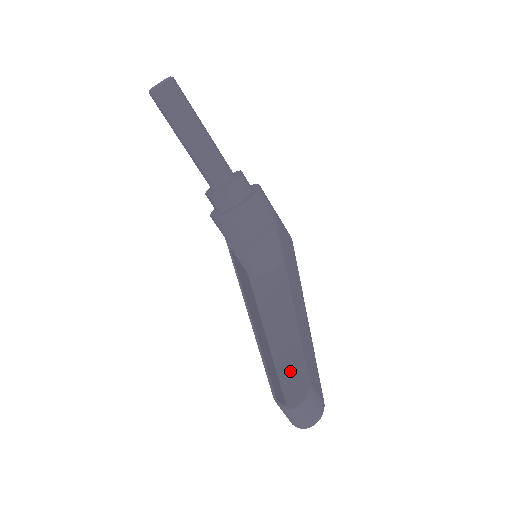
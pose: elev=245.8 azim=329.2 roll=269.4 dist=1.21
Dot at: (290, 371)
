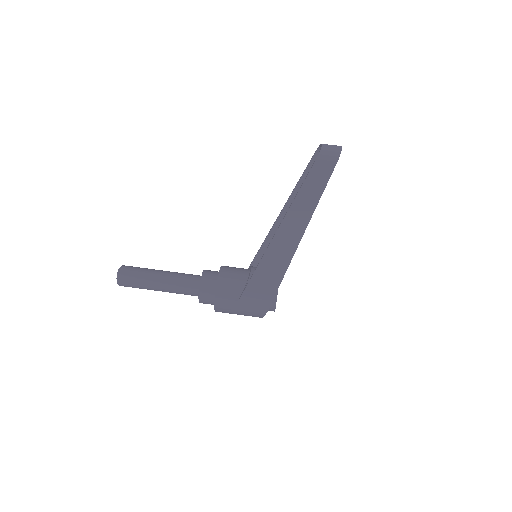
Dot at: occluded
